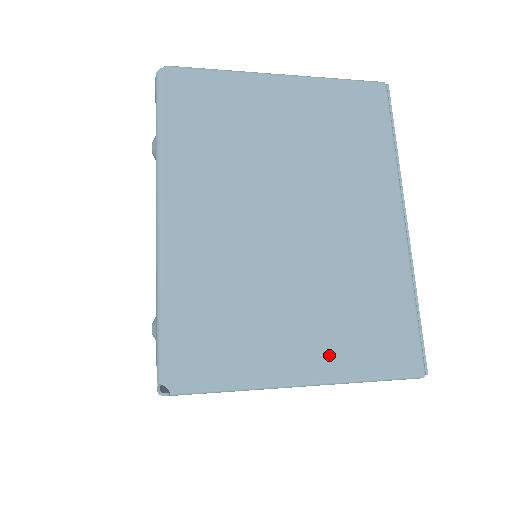
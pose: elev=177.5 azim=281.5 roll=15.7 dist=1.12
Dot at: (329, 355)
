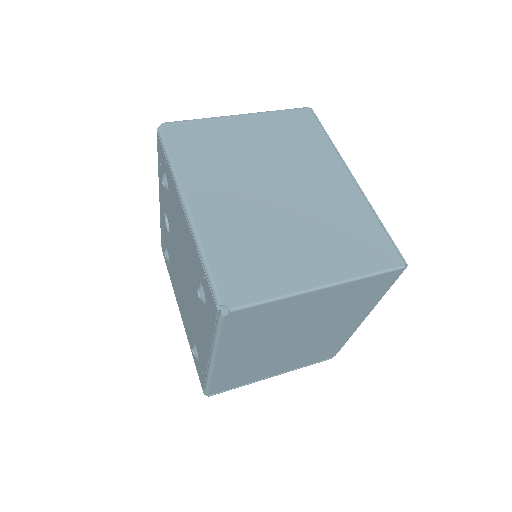
Dot at: (334, 265)
